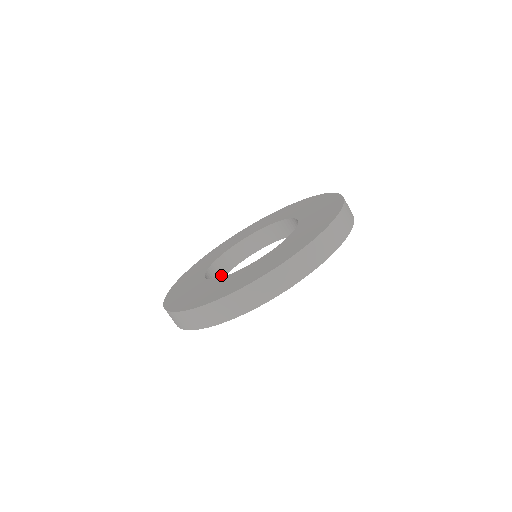
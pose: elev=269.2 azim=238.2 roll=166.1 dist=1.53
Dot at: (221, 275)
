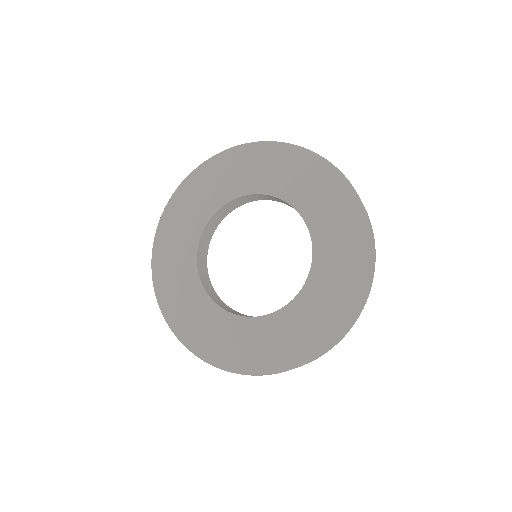
Dot at: (206, 247)
